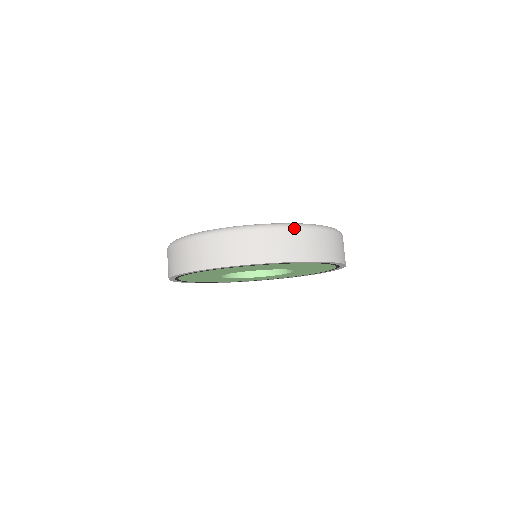
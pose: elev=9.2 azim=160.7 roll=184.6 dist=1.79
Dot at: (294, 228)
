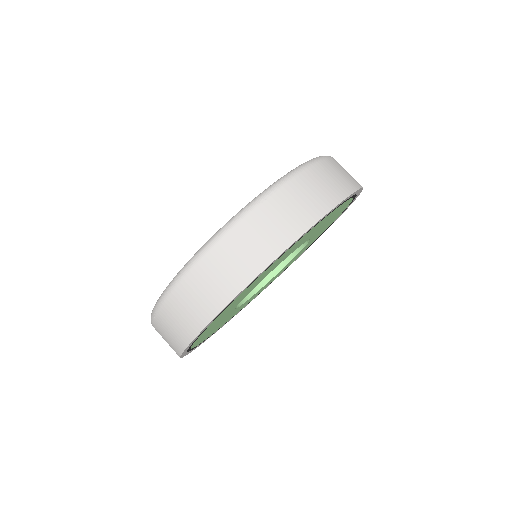
Dot at: (324, 159)
